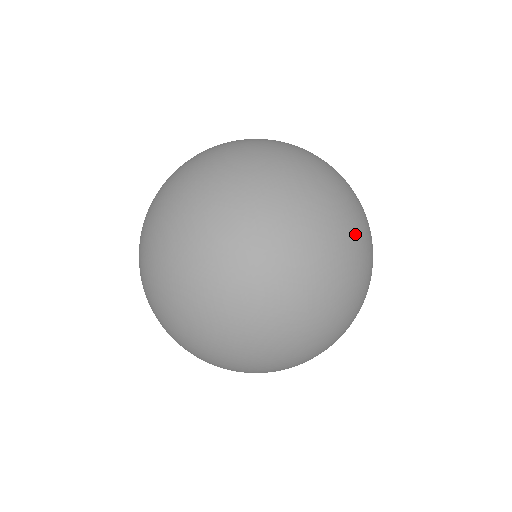
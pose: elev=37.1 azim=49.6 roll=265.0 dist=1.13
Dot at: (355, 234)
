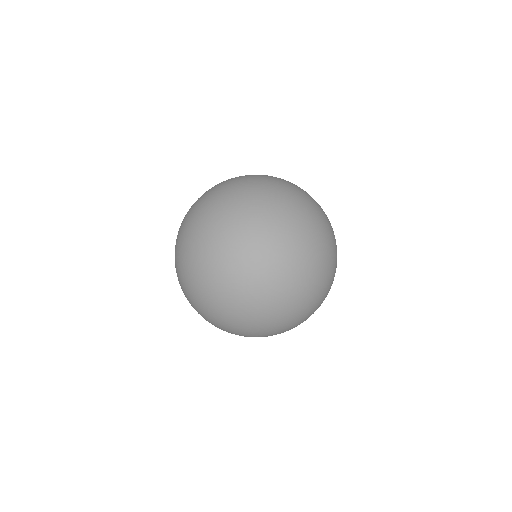
Dot at: occluded
